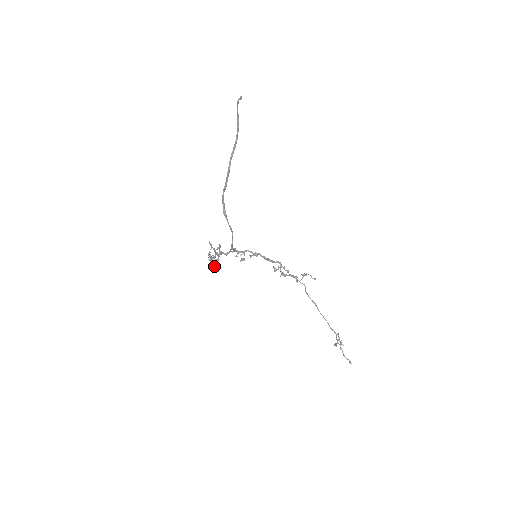
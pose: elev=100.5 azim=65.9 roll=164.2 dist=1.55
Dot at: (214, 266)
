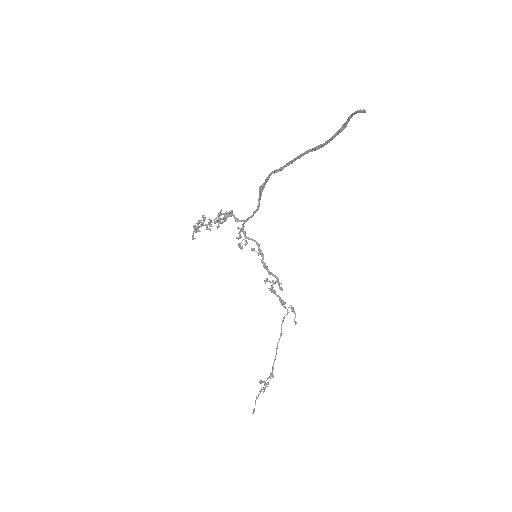
Dot at: occluded
